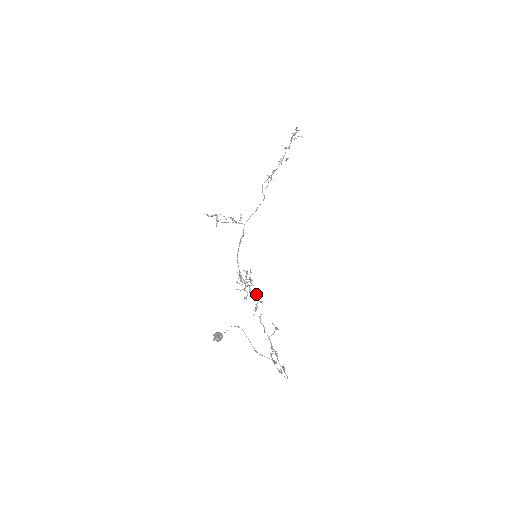
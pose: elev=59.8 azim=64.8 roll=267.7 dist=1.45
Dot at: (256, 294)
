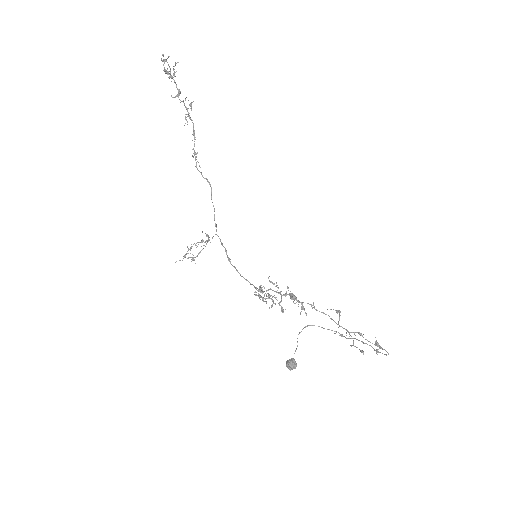
Dot at: (289, 295)
